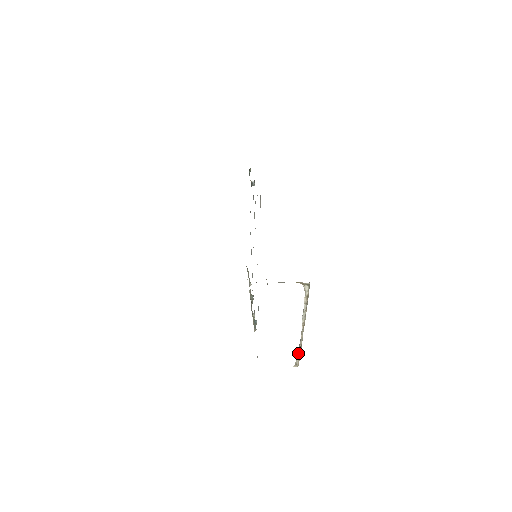
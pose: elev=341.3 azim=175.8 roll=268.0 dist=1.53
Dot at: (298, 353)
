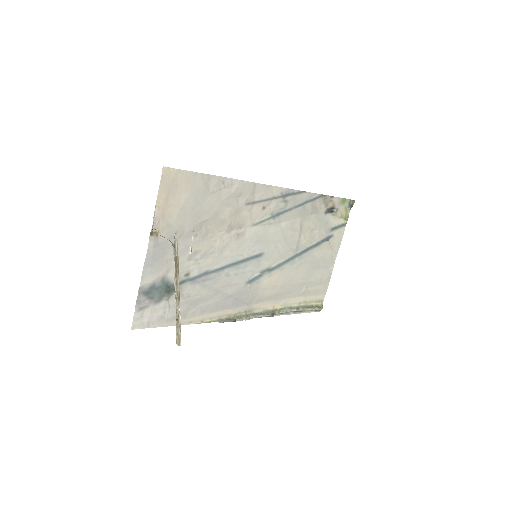
Dot at: (177, 328)
